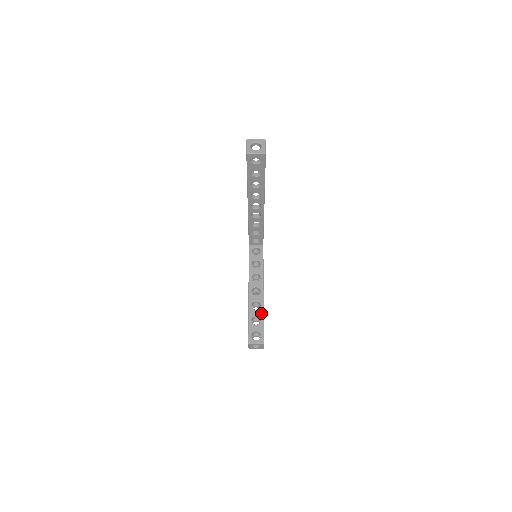
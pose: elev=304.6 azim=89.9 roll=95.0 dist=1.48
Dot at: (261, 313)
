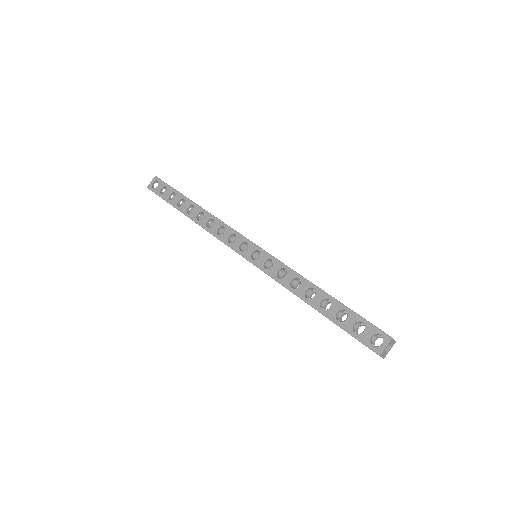
Dot at: occluded
